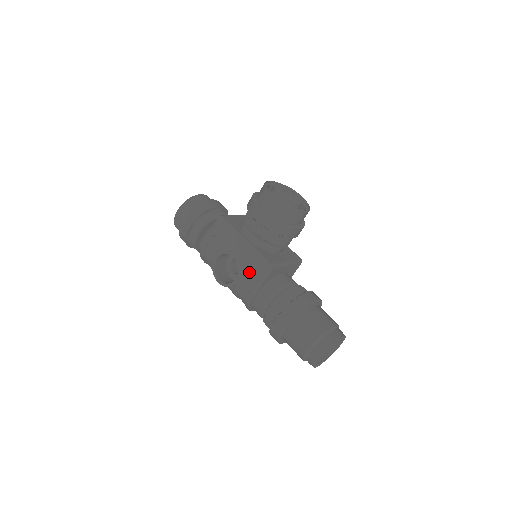
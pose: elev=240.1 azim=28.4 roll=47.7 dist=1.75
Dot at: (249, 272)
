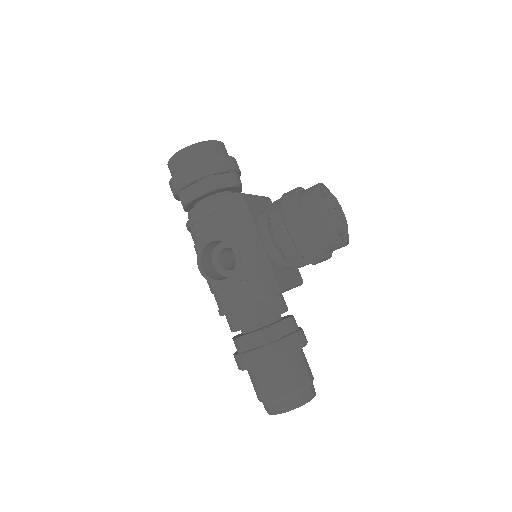
Dot at: (246, 281)
